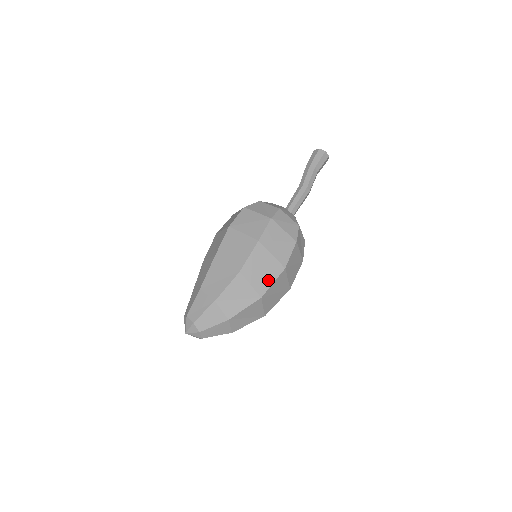
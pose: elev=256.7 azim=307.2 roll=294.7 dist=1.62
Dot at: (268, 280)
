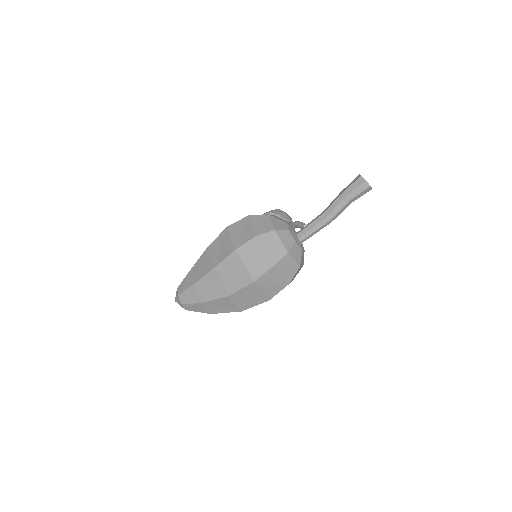
Dot at: (252, 304)
